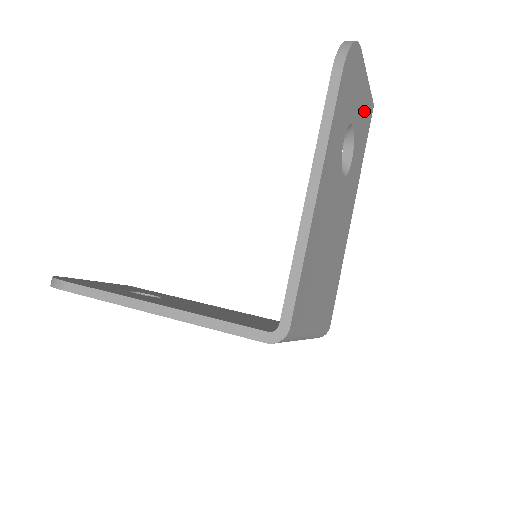
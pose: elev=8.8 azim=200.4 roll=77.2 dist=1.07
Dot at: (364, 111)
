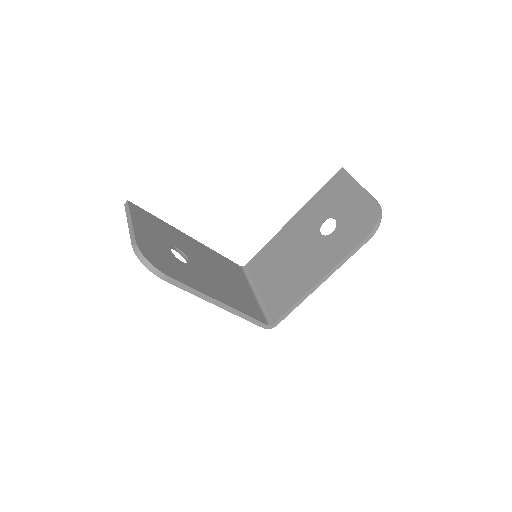
Dot at: occluded
